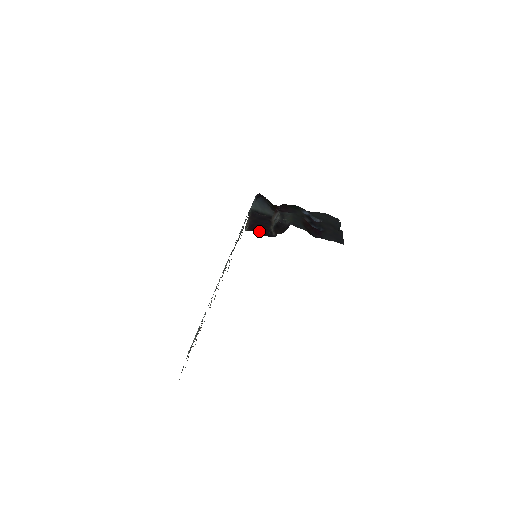
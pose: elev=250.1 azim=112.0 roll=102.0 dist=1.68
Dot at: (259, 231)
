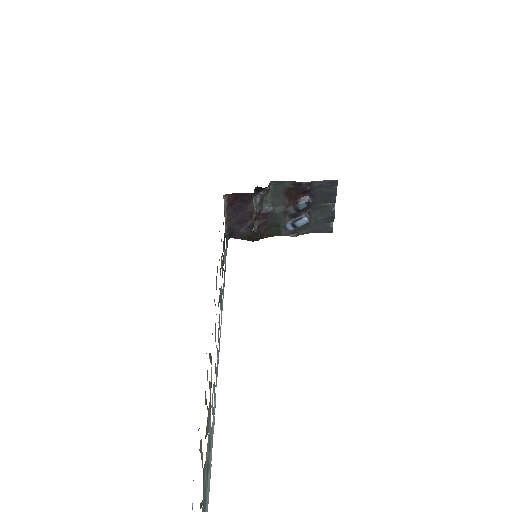
Dot at: (240, 196)
